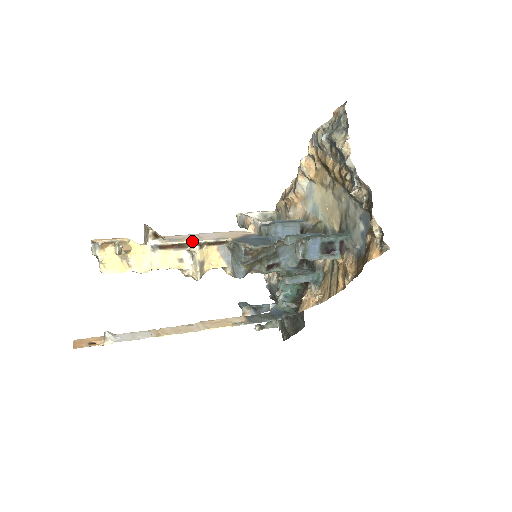
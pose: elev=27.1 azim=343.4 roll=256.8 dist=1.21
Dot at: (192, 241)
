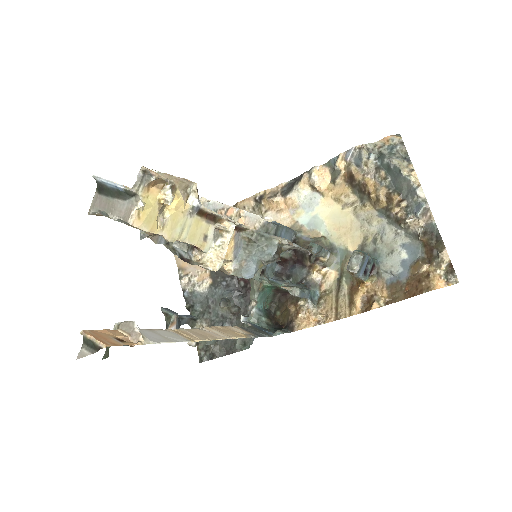
Dot at: (223, 216)
